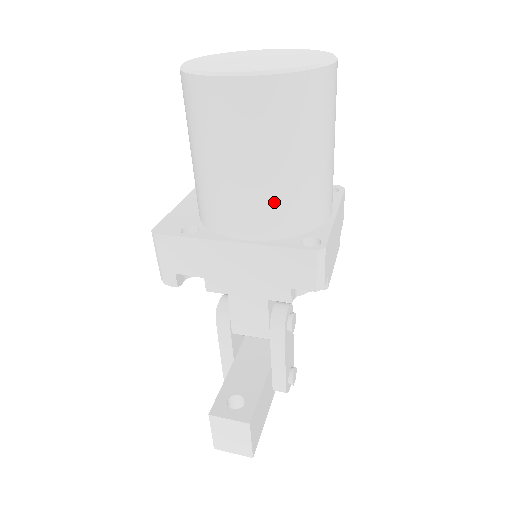
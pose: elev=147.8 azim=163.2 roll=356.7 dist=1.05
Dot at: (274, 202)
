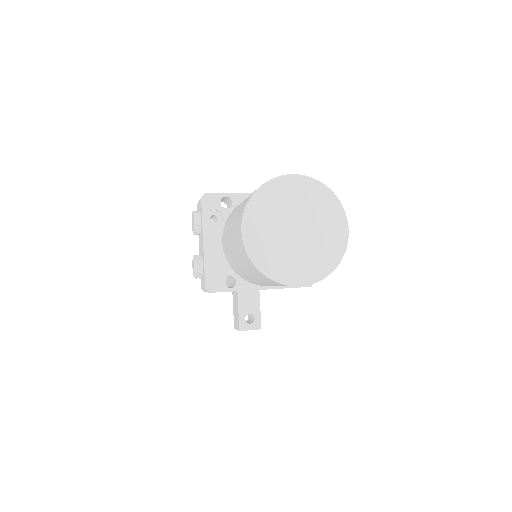
Dot at: occluded
